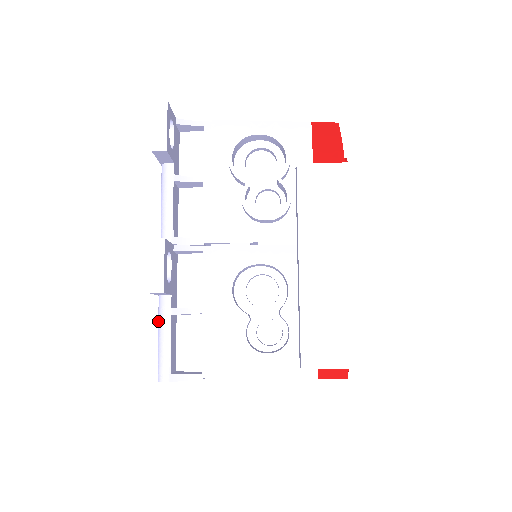
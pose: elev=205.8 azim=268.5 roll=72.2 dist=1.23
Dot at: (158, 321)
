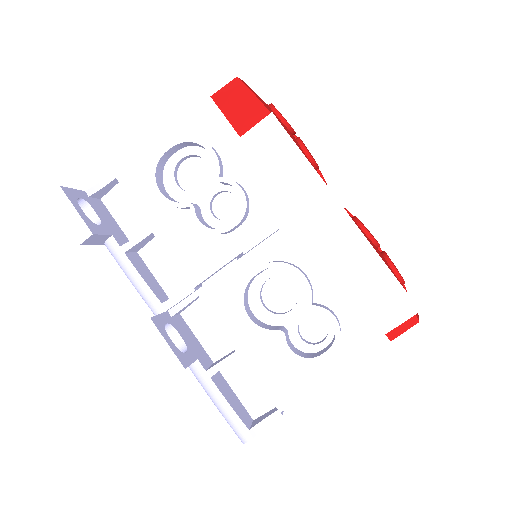
Dot at: occluded
